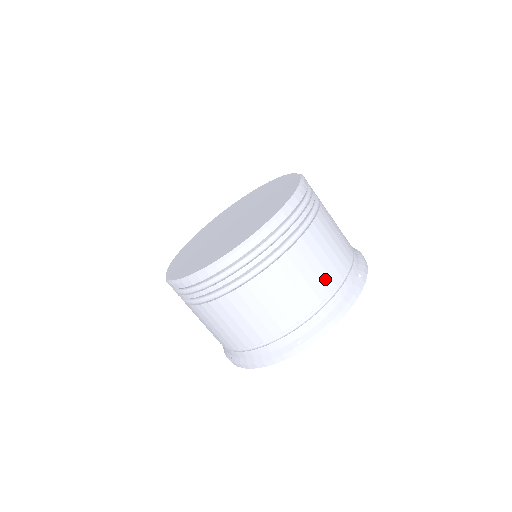
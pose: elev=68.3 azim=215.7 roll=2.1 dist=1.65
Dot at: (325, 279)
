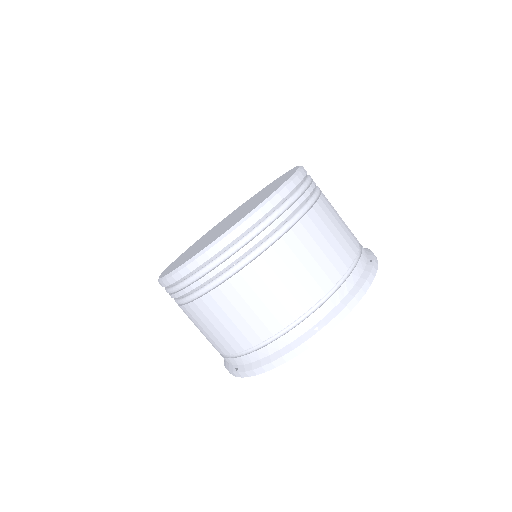
Dot at: (258, 326)
